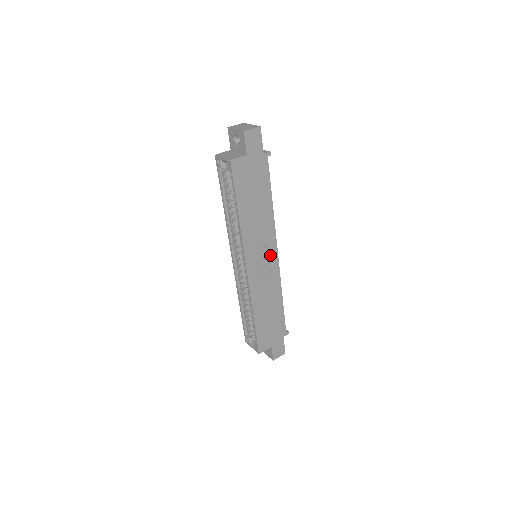
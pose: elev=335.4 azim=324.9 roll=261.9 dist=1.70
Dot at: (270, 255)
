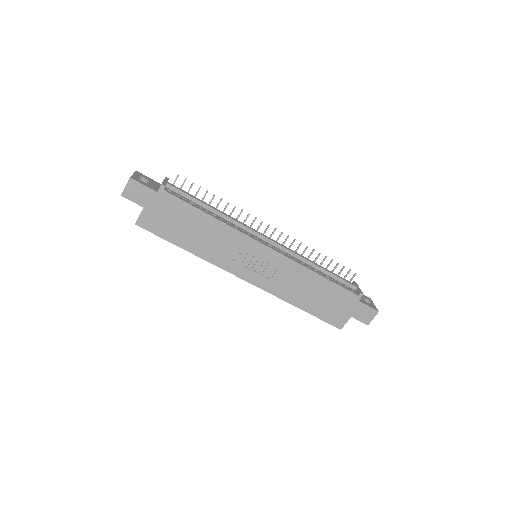
Dot at: (259, 253)
